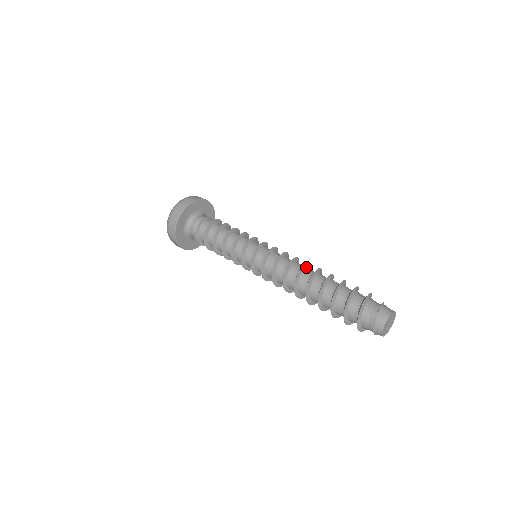
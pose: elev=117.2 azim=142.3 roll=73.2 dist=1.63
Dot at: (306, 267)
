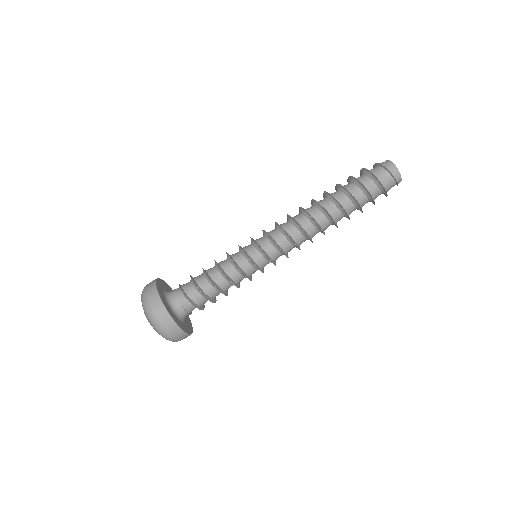
Dot at: occluded
